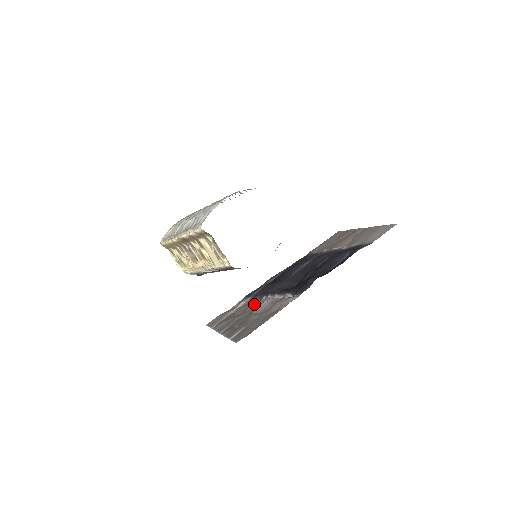
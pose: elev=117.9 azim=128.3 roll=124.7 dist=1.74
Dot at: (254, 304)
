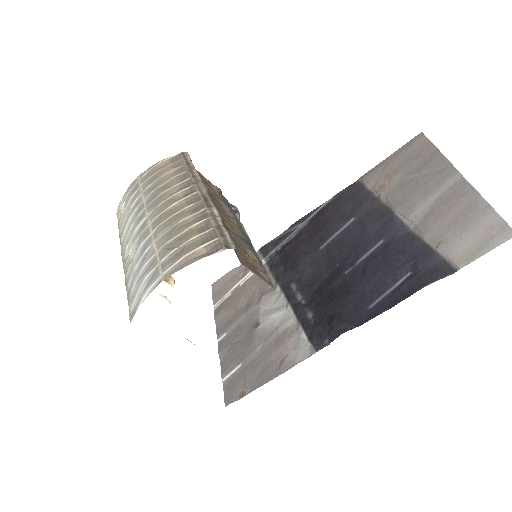
Dot at: (263, 300)
